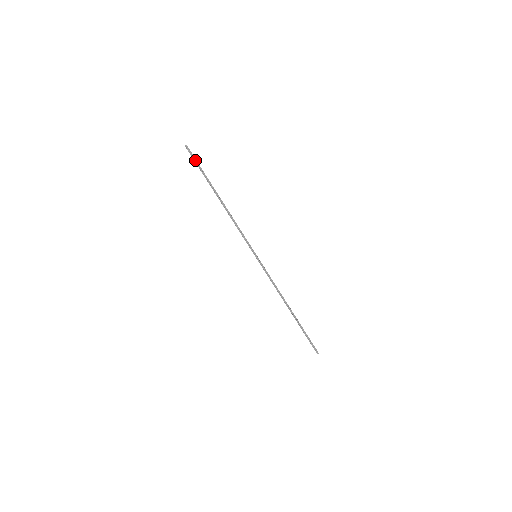
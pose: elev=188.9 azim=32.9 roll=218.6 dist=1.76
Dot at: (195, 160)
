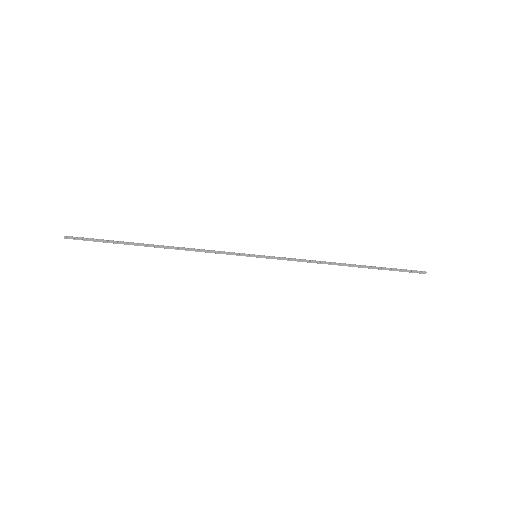
Dot at: (89, 240)
